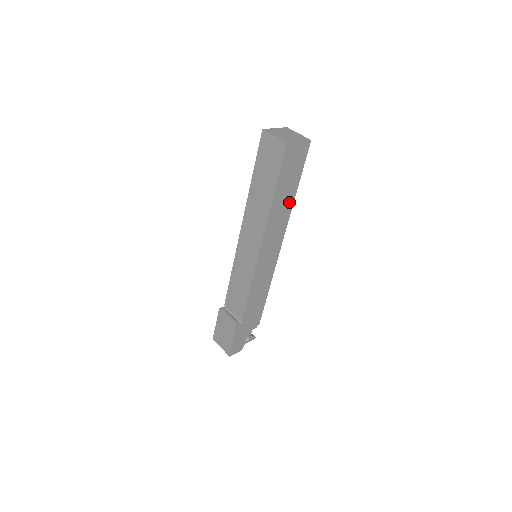
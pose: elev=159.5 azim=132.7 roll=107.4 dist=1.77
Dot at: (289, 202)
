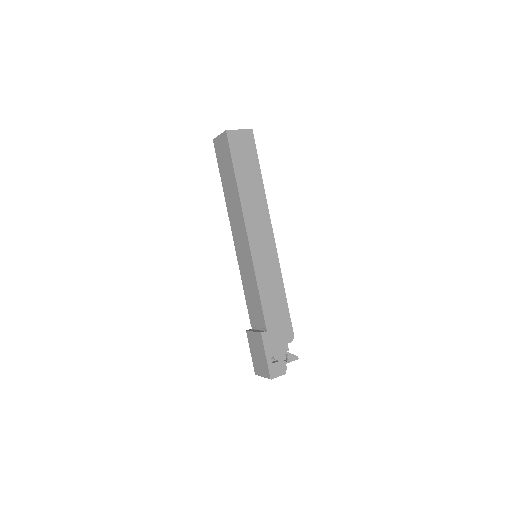
Dot at: (258, 187)
